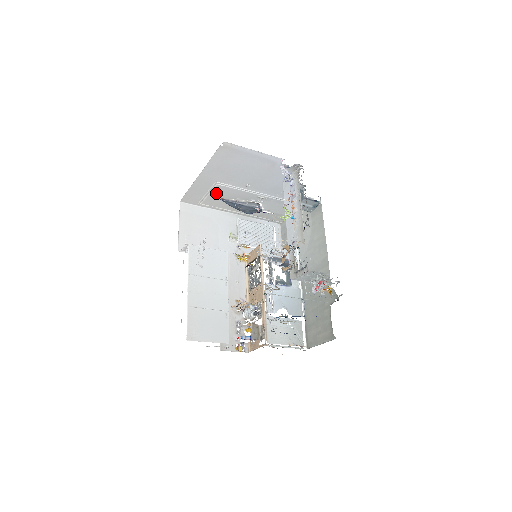
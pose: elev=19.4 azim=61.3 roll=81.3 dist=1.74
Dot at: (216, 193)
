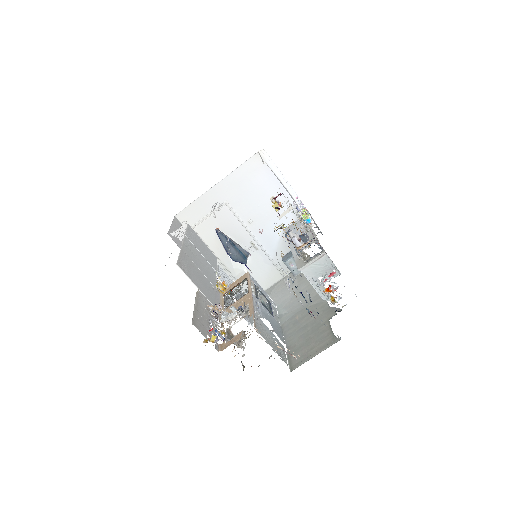
Dot at: (217, 218)
